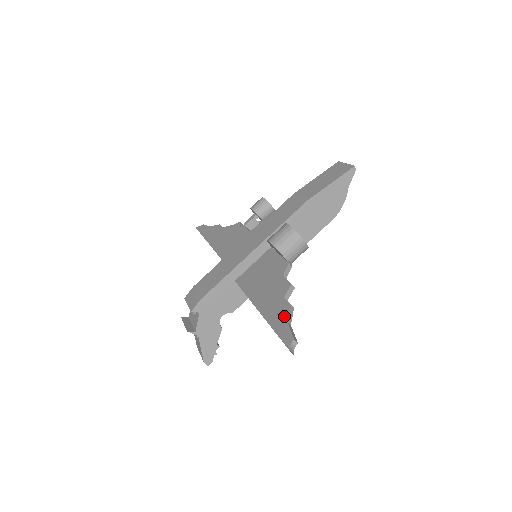
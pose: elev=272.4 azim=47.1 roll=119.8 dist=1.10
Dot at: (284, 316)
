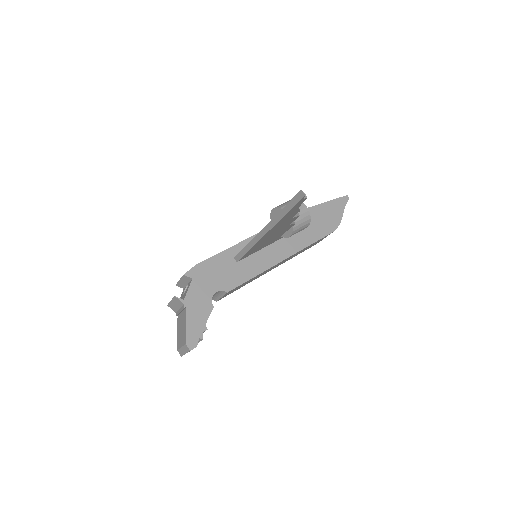
Dot at: occluded
